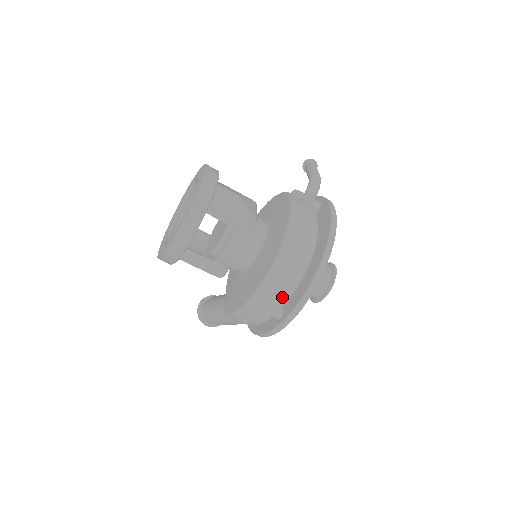
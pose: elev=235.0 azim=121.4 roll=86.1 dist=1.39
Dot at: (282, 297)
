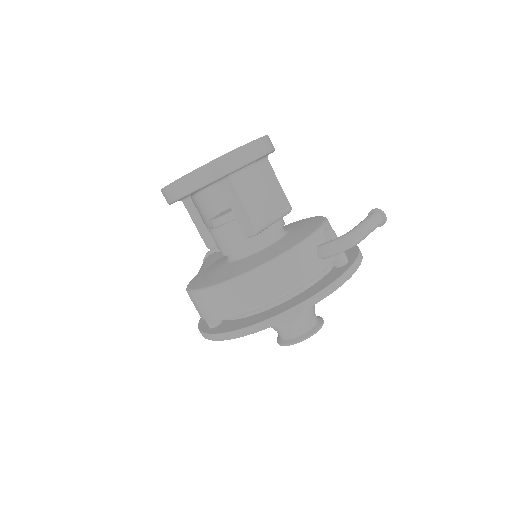
Dot at: (217, 314)
